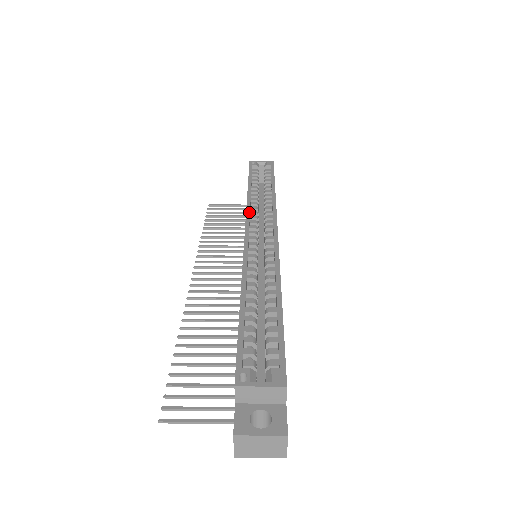
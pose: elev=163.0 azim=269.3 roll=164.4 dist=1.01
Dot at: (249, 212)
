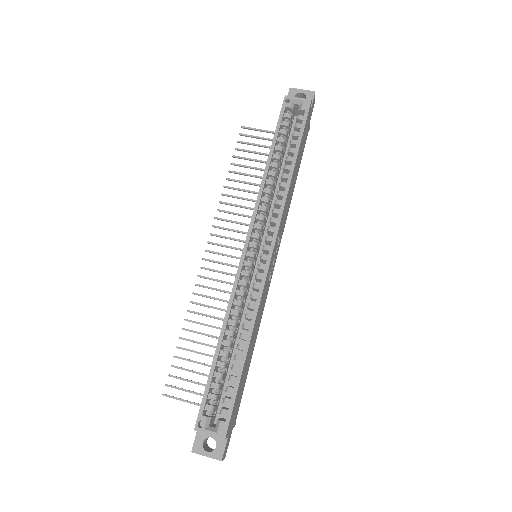
Dot at: (256, 213)
